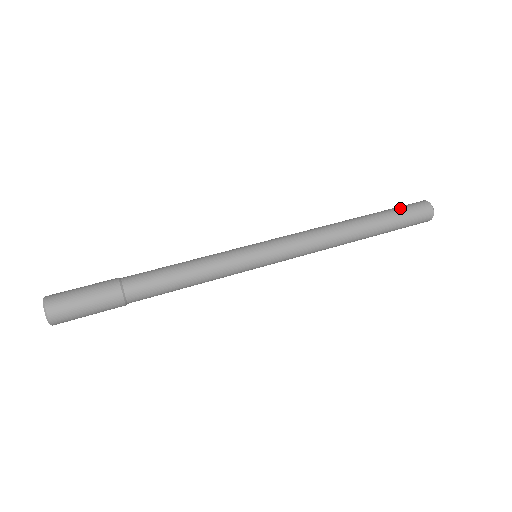
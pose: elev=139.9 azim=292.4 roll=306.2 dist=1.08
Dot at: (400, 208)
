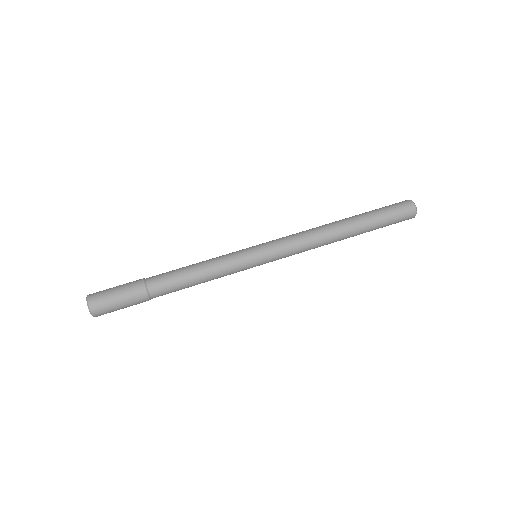
Dot at: (384, 208)
